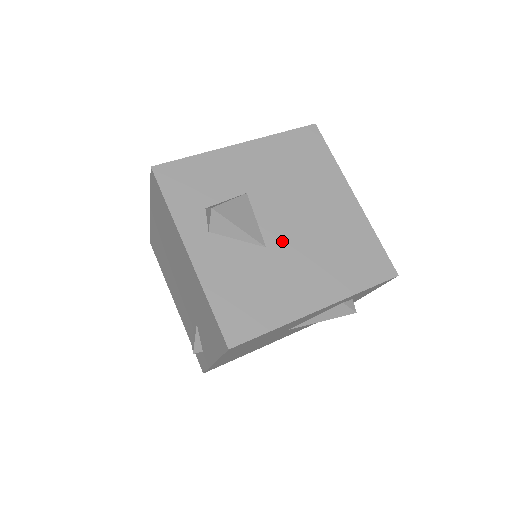
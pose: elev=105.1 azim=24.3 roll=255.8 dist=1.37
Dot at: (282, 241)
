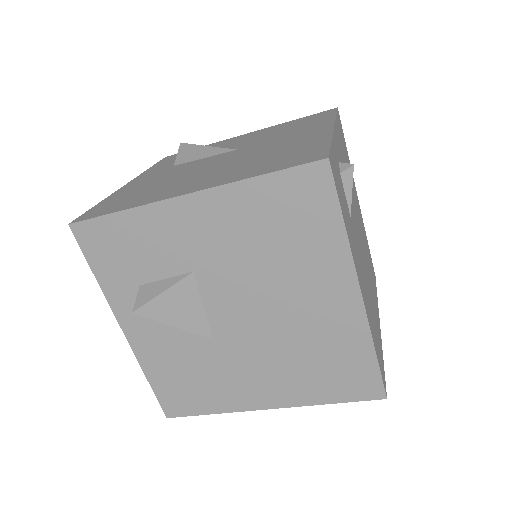
Dot at: (234, 336)
